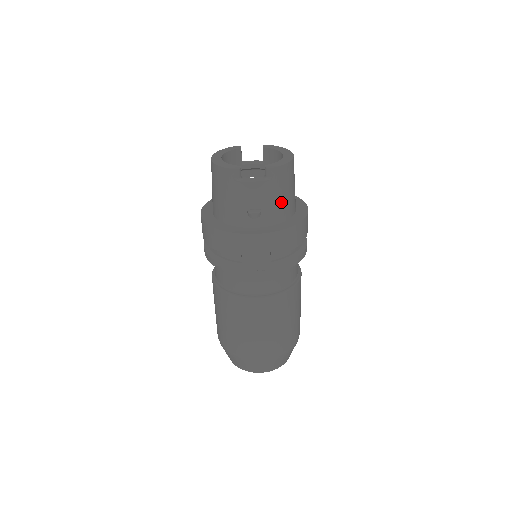
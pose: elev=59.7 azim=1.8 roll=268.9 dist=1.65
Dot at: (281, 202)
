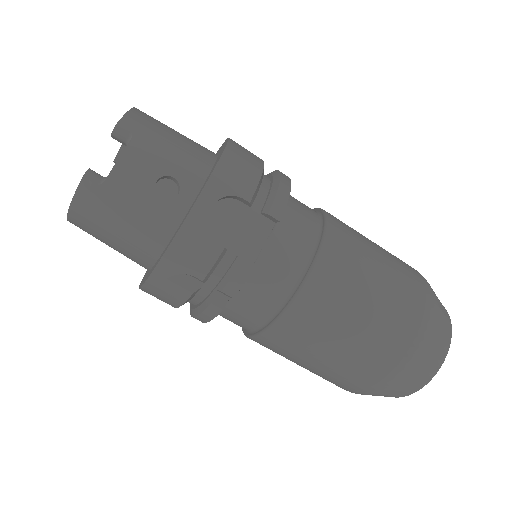
Dot at: (180, 148)
